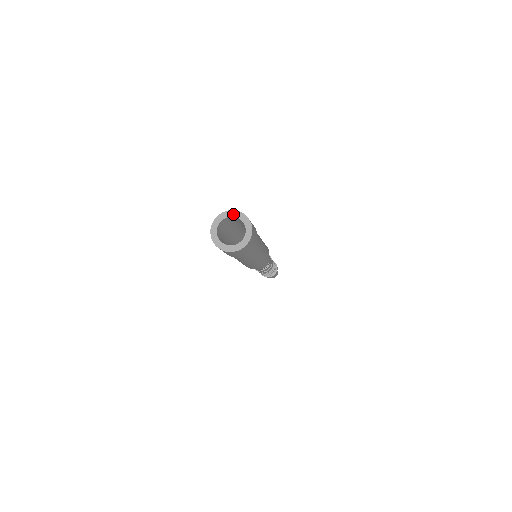
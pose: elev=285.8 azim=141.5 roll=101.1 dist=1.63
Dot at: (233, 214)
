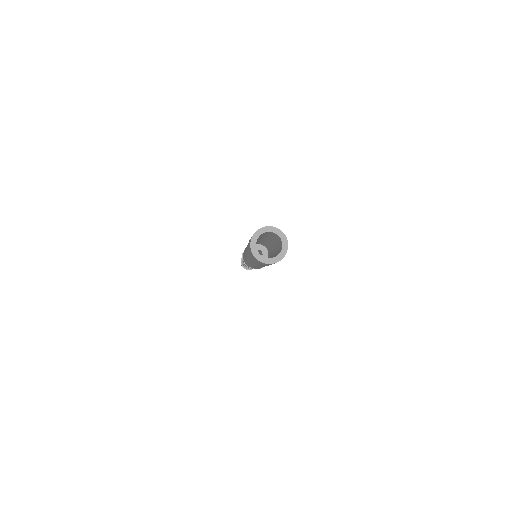
Dot at: (273, 230)
